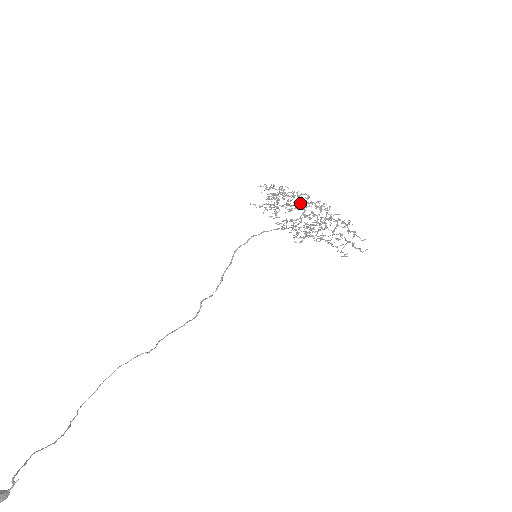
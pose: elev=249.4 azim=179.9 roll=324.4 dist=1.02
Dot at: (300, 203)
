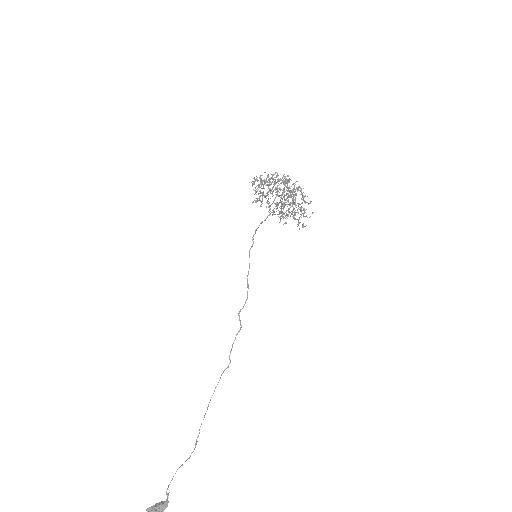
Dot at: (274, 184)
